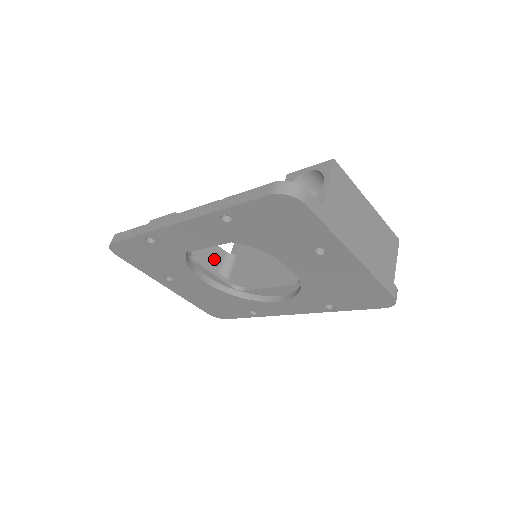
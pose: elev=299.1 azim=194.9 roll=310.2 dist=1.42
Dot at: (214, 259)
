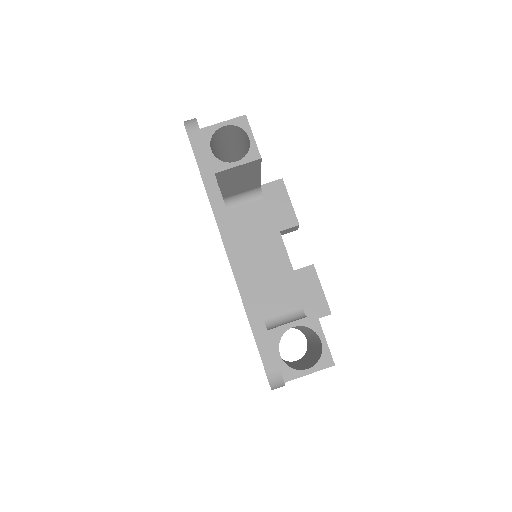
Dot at: (246, 188)
